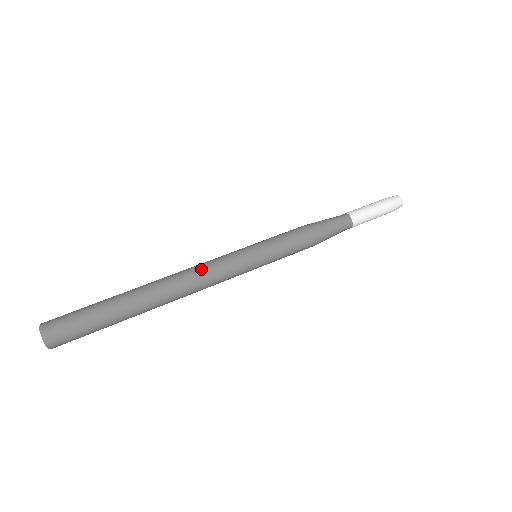
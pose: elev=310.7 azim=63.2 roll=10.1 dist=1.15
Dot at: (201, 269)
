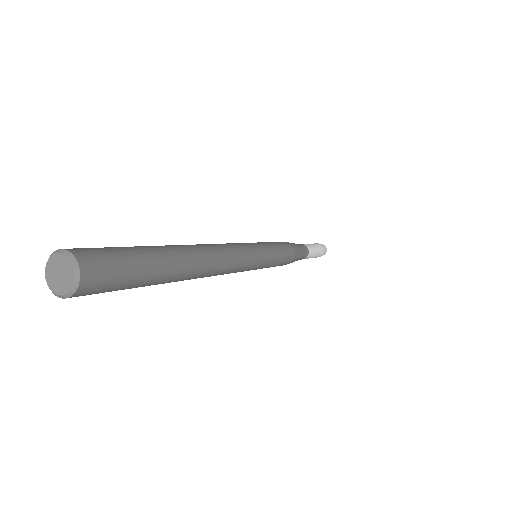
Dot at: (233, 250)
